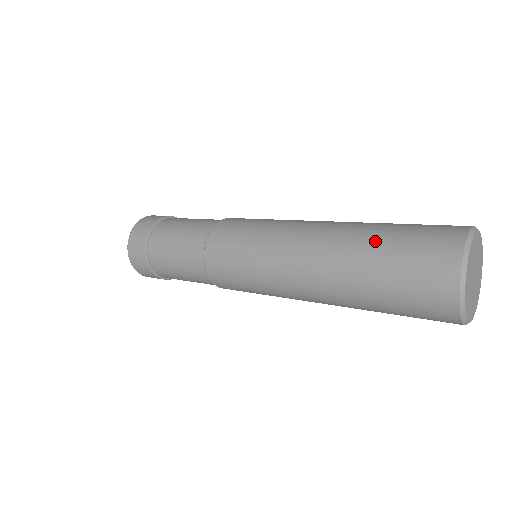
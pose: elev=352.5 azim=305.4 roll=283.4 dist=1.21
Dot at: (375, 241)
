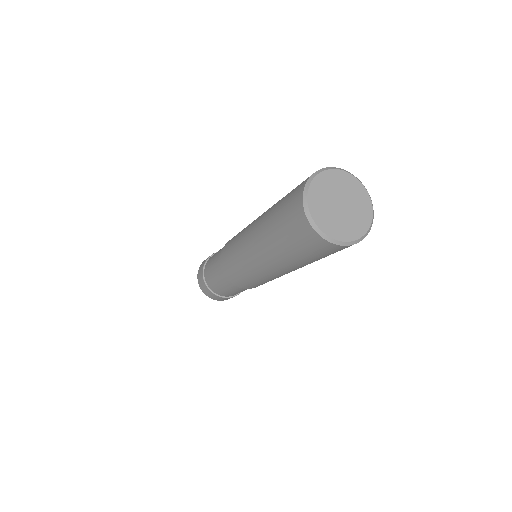
Dot at: (272, 224)
